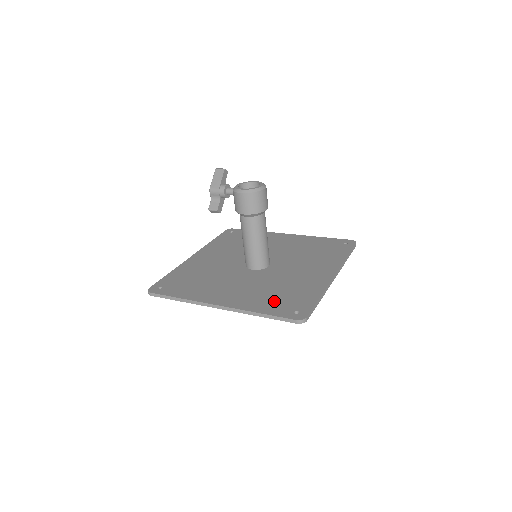
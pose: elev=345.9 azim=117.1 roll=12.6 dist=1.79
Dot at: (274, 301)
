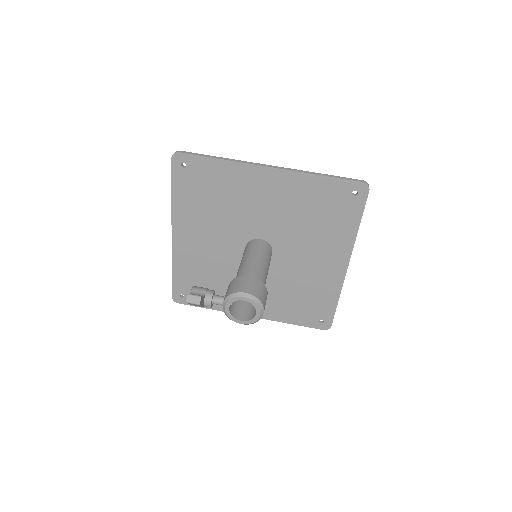
Dot at: (298, 310)
